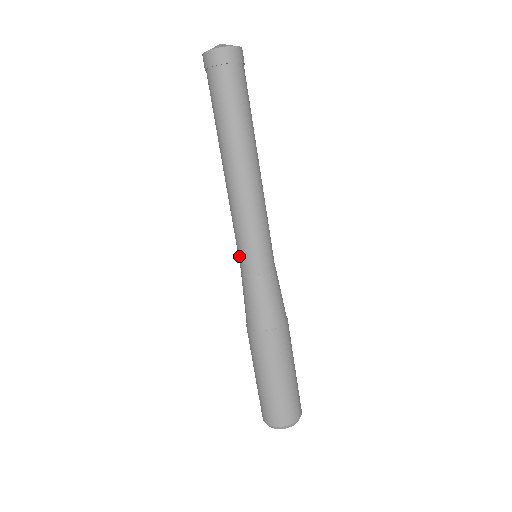
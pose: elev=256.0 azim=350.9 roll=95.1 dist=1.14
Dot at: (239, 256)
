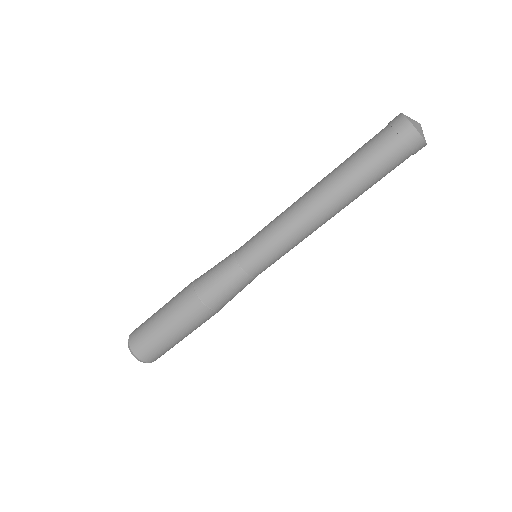
Dot at: (249, 250)
